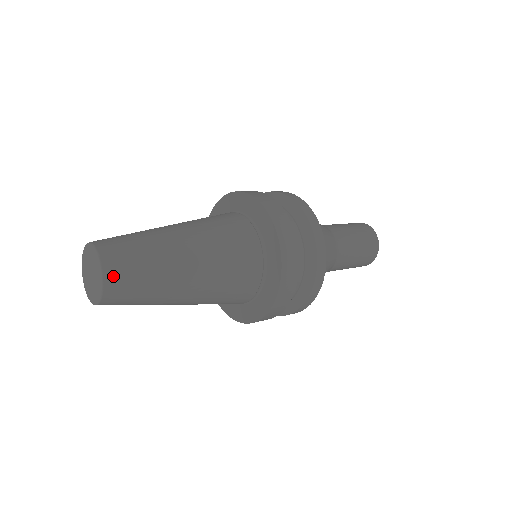
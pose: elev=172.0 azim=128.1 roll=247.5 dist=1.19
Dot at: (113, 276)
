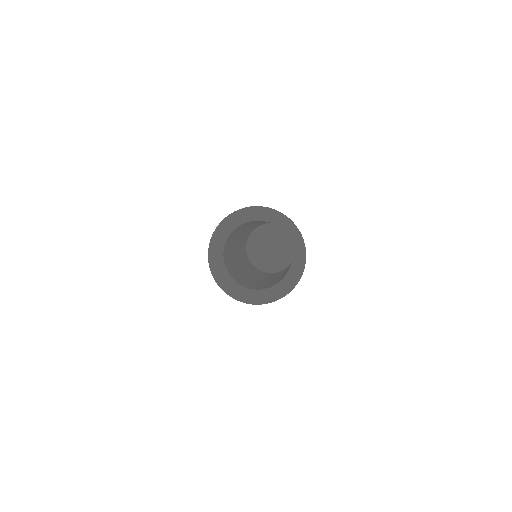
Dot at: occluded
